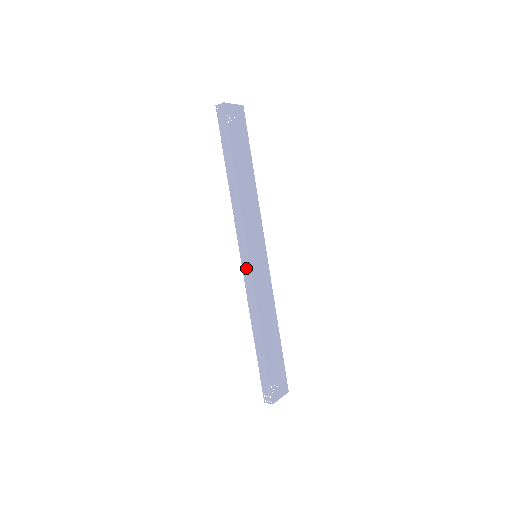
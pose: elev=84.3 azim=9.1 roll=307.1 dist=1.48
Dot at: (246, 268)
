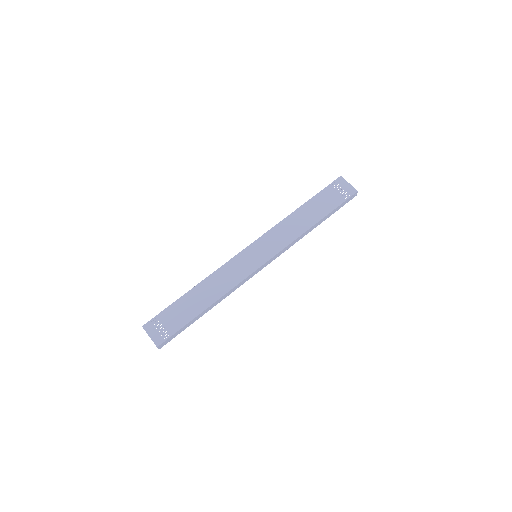
Dot at: occluded
